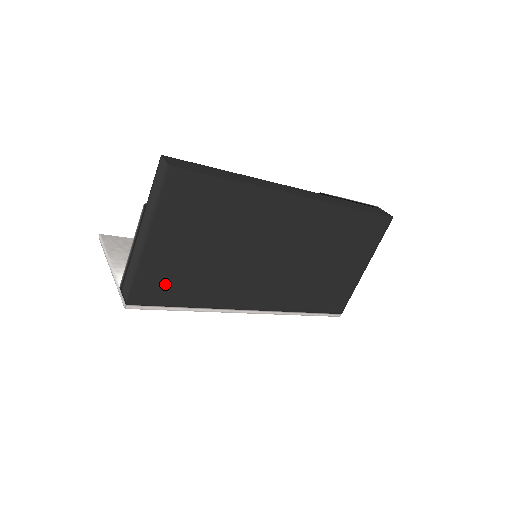
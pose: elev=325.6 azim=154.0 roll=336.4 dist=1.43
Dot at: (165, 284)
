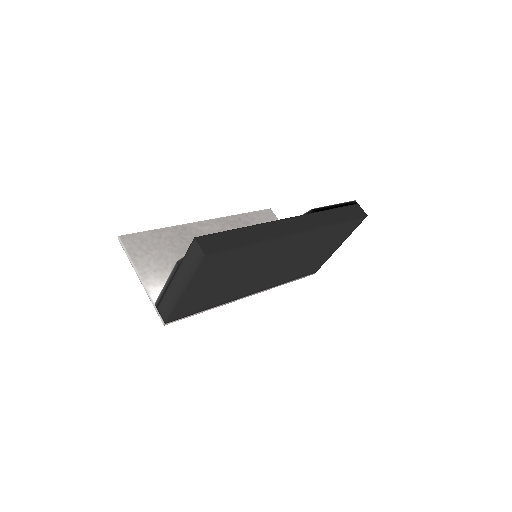
Dot at: (193, 306)
